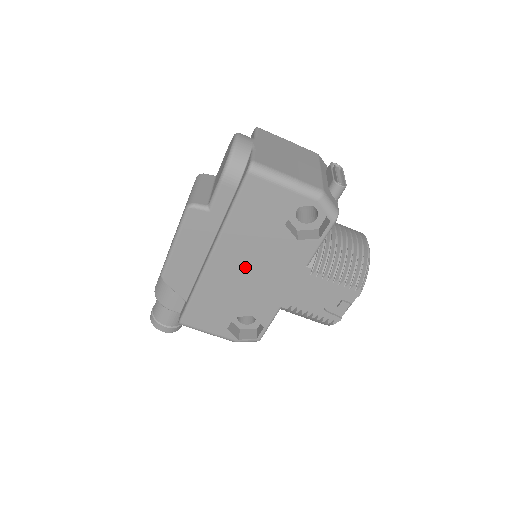
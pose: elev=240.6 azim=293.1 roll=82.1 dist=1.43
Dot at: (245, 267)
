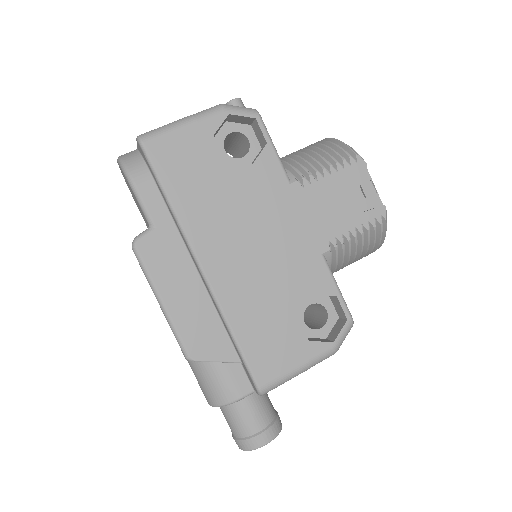
Dot at: (243, 244)
